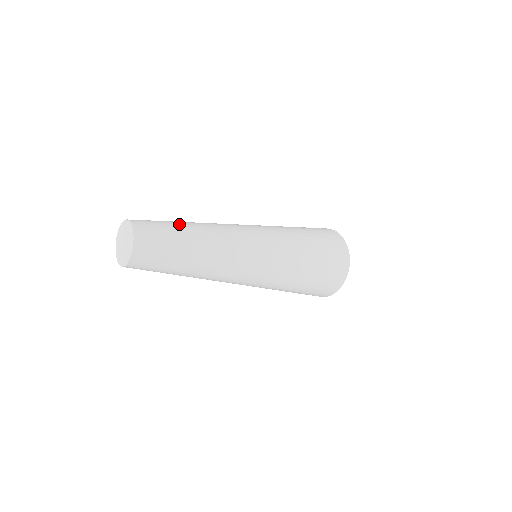
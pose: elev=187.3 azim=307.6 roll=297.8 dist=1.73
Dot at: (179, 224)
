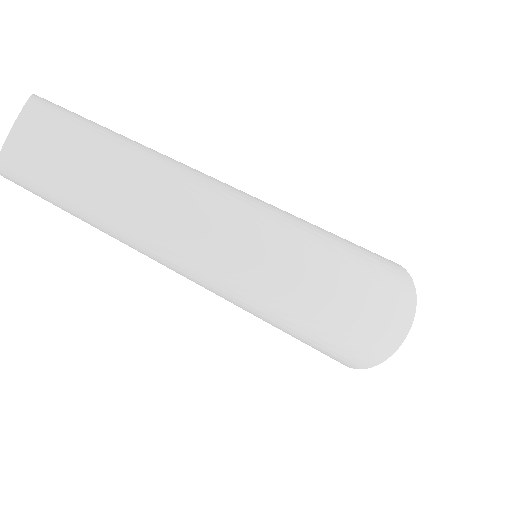
Dot at: occluded
